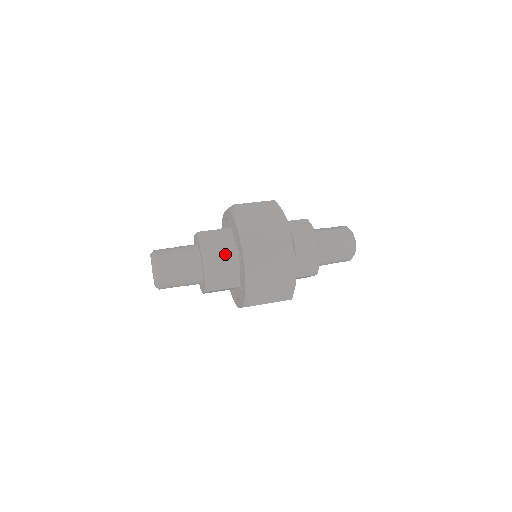
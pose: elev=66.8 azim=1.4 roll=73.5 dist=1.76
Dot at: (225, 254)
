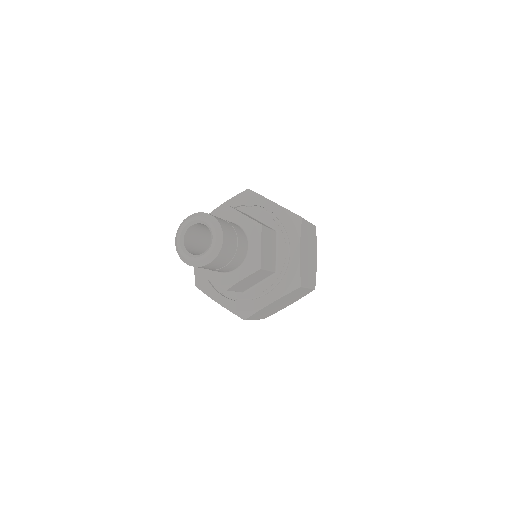
Dot at: occluded
